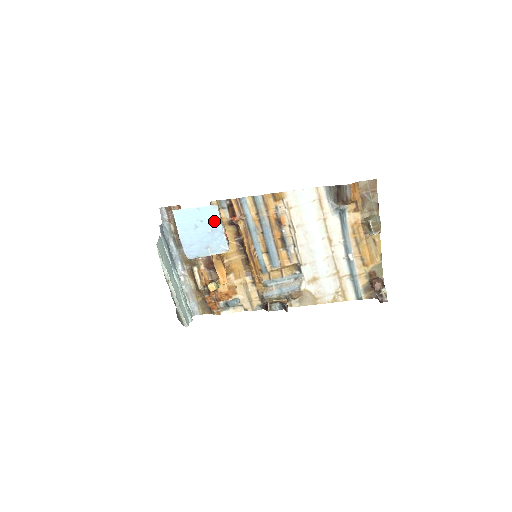
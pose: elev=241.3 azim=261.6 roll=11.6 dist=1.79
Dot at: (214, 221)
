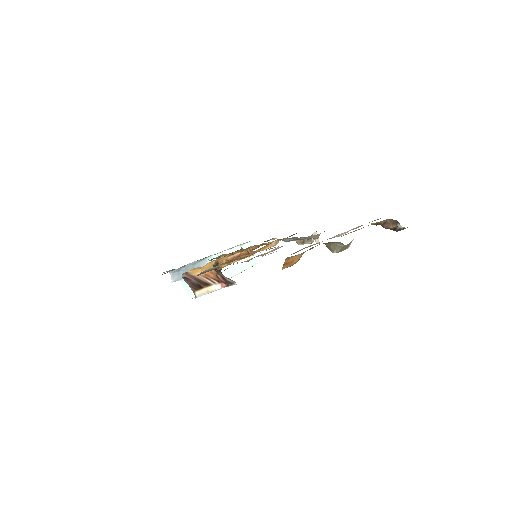
Dot at: occluded
